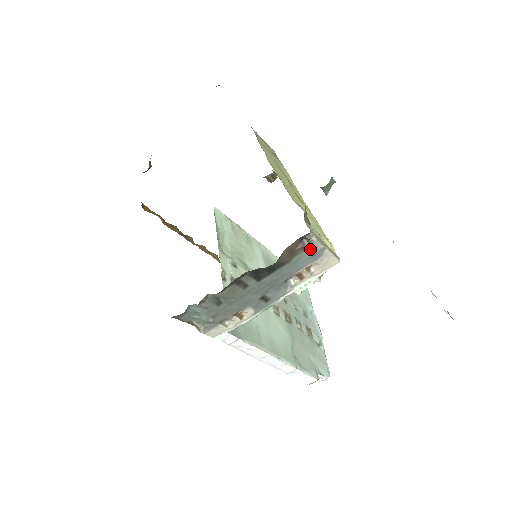
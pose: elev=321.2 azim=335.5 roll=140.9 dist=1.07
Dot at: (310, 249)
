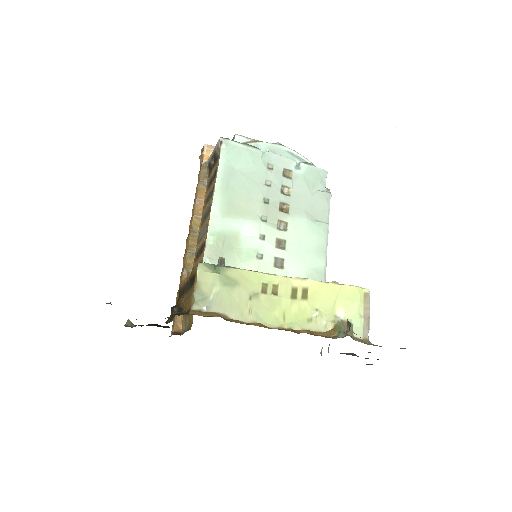
Dot at: occluded
